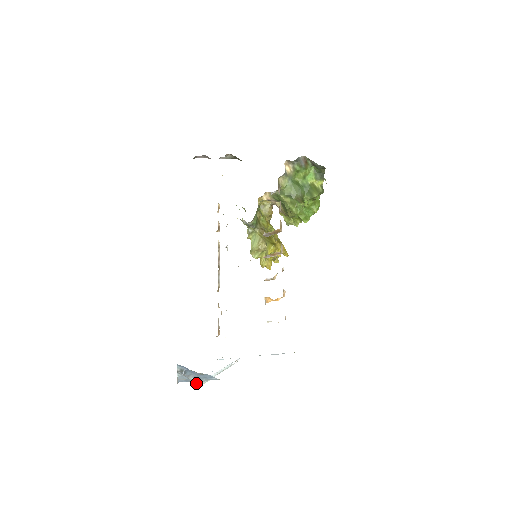
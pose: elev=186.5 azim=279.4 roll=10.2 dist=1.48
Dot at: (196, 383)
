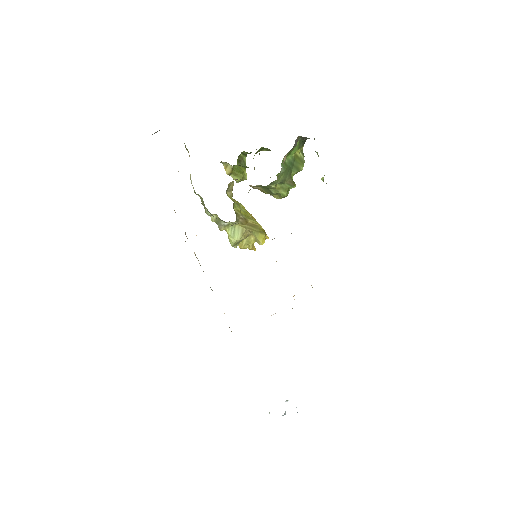
Dot at: occluded
